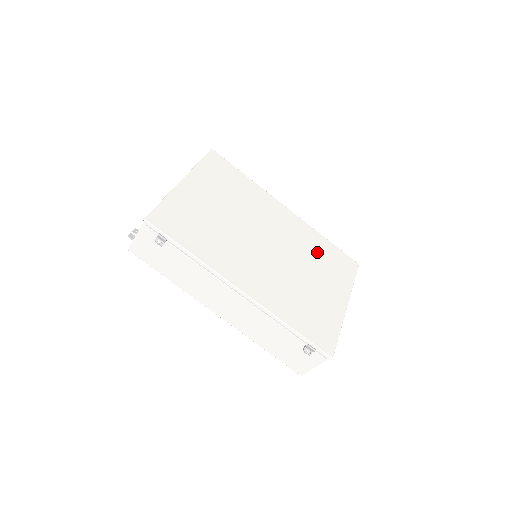
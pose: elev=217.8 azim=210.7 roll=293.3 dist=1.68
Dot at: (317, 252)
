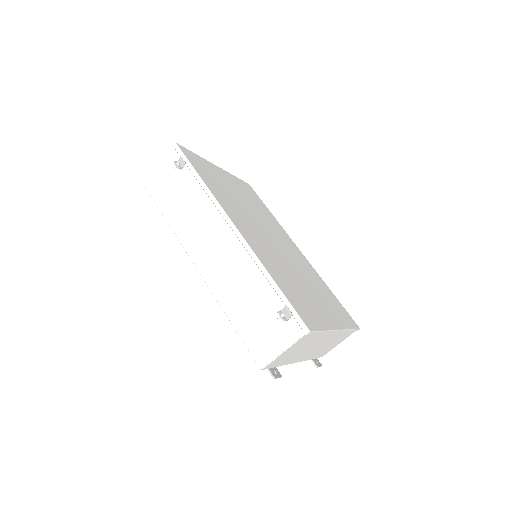
Dot at: (319, 285)
